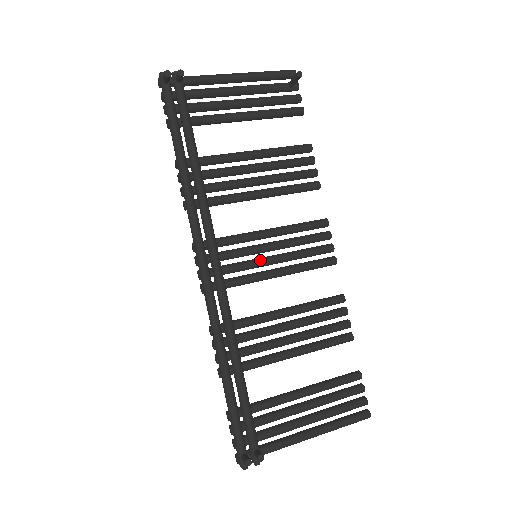
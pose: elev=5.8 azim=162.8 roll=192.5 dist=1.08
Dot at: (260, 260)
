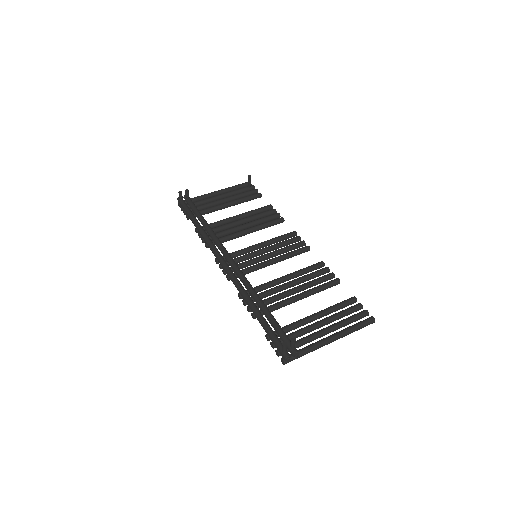
Dot at: (259, 256)
